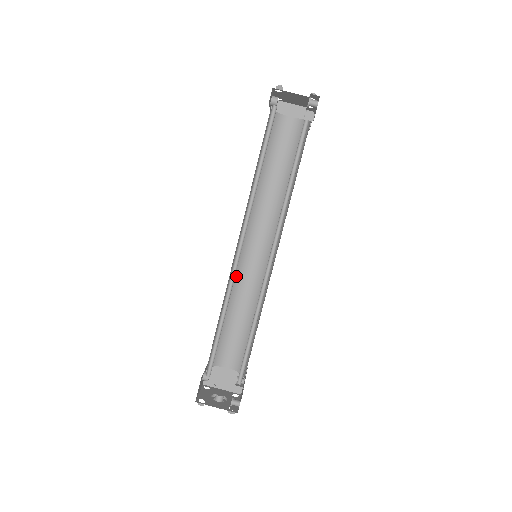
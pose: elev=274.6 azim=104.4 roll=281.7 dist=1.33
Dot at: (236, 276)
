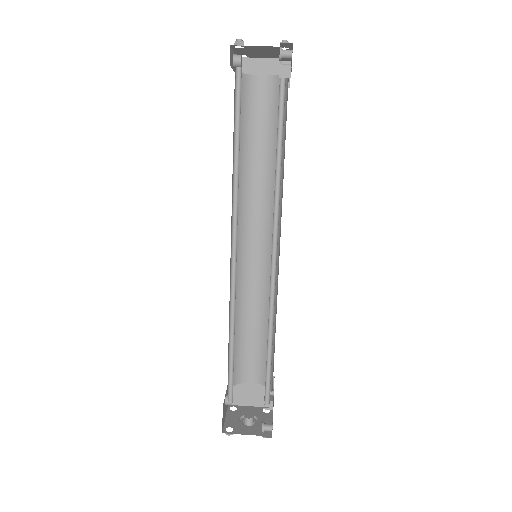
Dot at: (238, 281)
